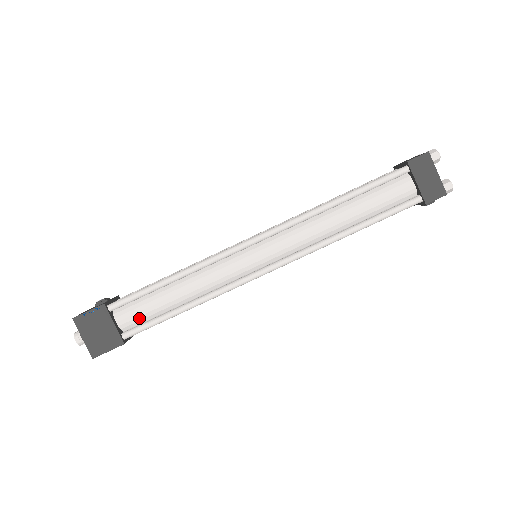
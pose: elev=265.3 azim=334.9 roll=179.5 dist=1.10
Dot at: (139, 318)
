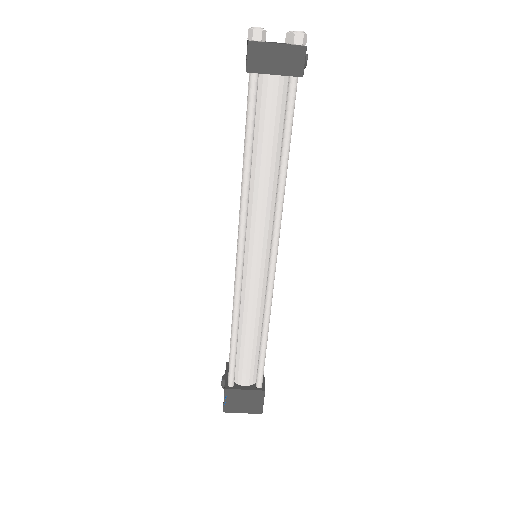
Dot at: (252, 370)
